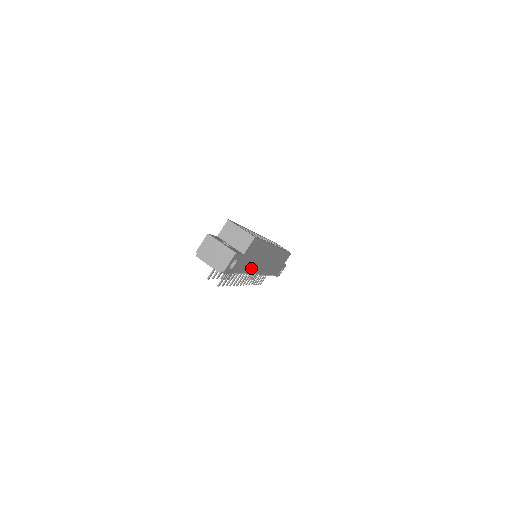
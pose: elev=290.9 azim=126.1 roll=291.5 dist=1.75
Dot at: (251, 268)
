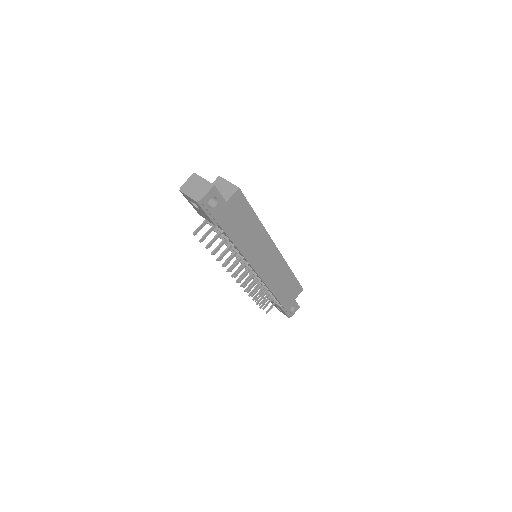
Dot at: (242, 244)
